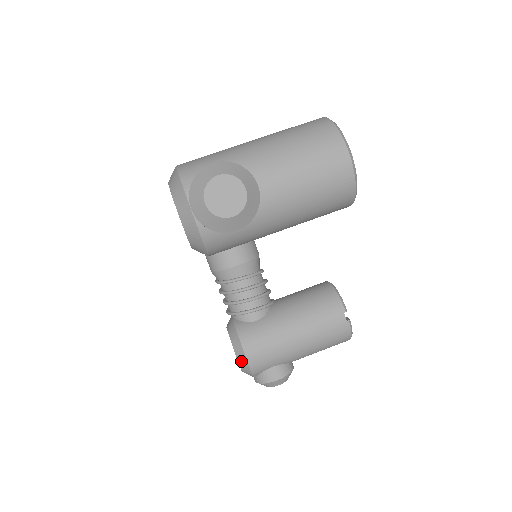
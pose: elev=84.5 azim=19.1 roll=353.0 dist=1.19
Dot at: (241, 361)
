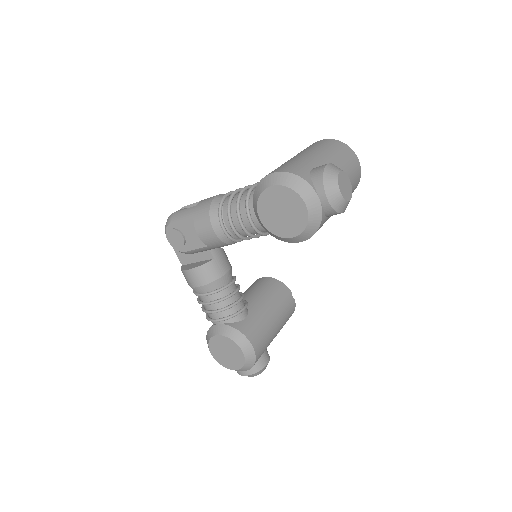
Dot at: (248, 355)
